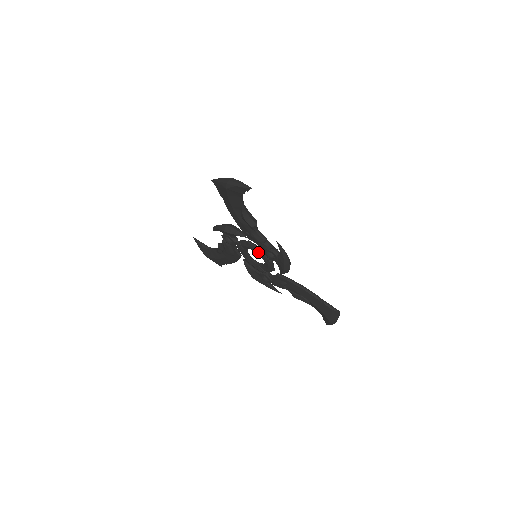
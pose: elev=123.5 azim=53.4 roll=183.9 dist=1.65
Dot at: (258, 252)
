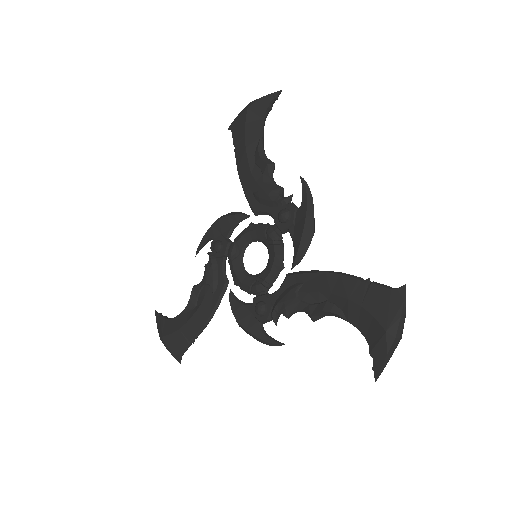
Dot at: (264, 228)
